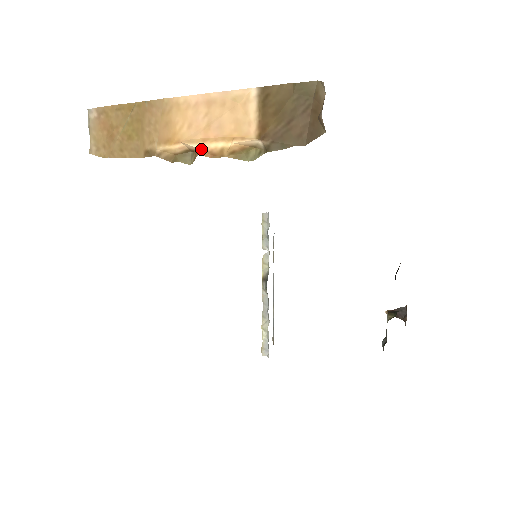
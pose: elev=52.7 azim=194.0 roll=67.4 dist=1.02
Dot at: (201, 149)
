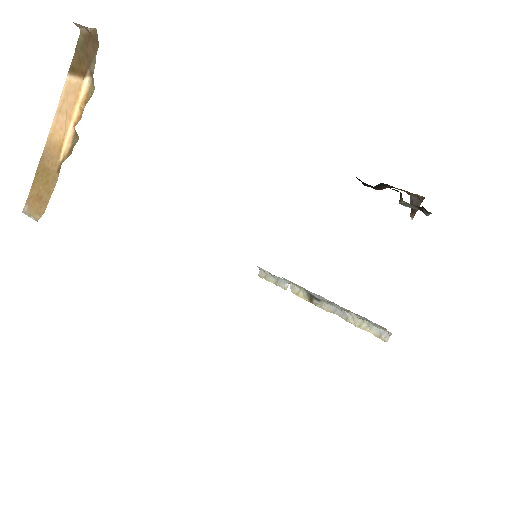
Dot at: (74, 124)
